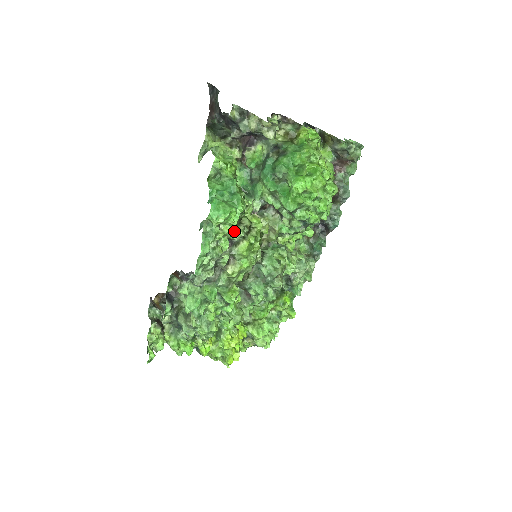
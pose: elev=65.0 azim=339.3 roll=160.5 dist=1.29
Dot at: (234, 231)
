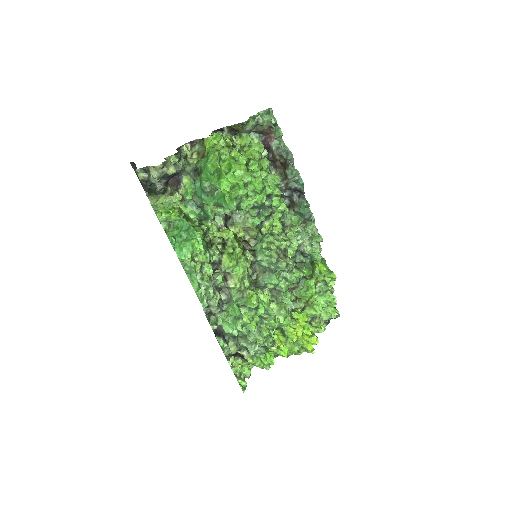
Dot at: (210, 254)
